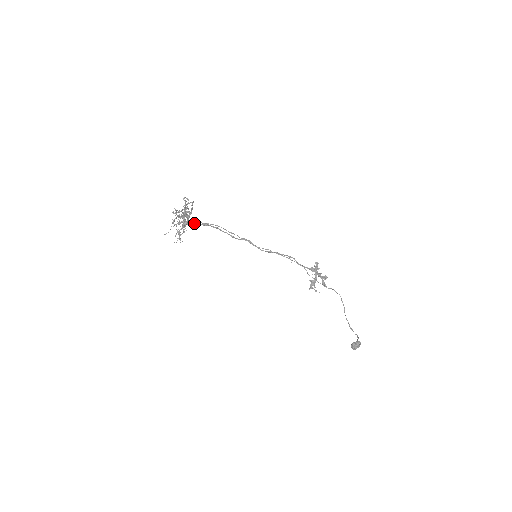
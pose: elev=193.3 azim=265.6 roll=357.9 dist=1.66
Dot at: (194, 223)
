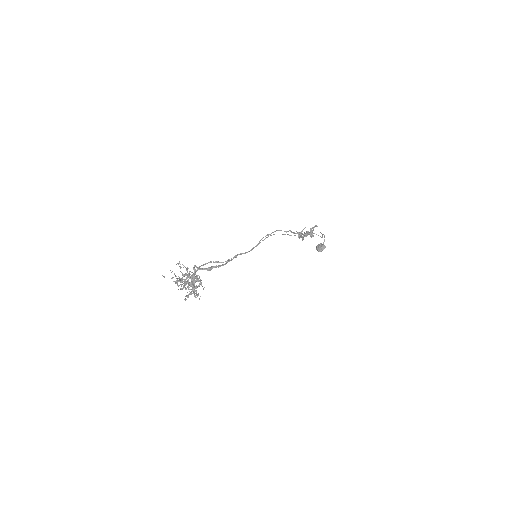
Dot at: (197, 269)
